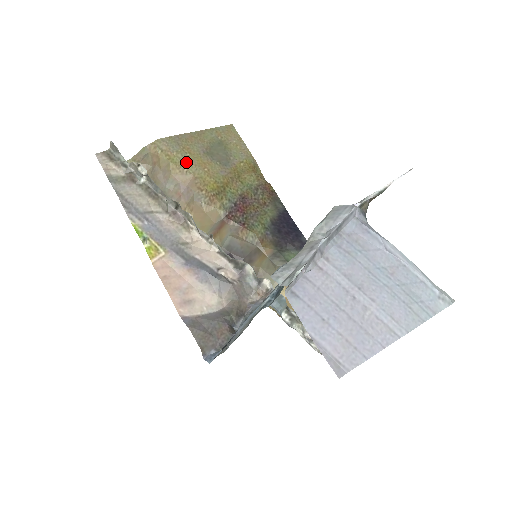
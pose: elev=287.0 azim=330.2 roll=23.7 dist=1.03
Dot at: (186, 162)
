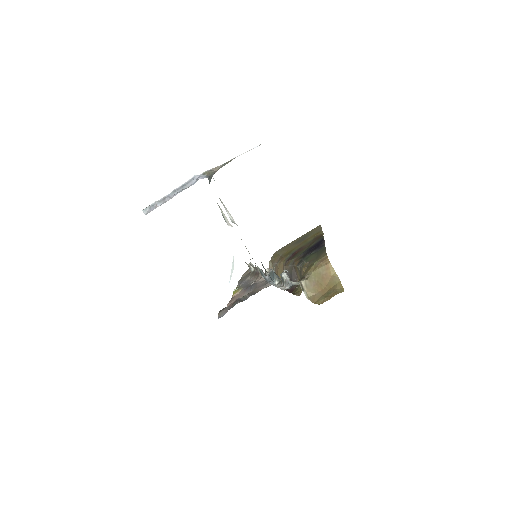
Dot at: occluded
